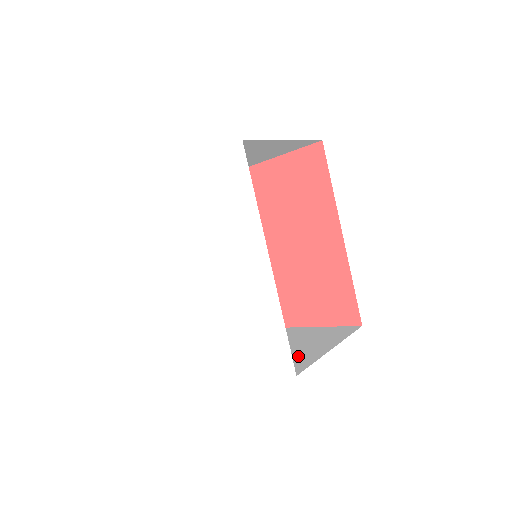
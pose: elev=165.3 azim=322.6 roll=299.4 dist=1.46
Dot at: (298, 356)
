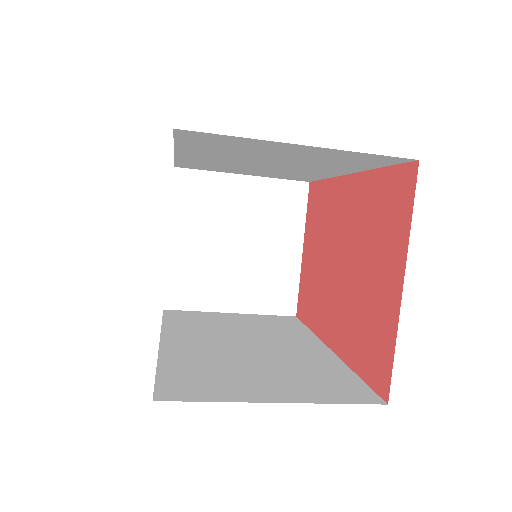
Dot at: occluded
